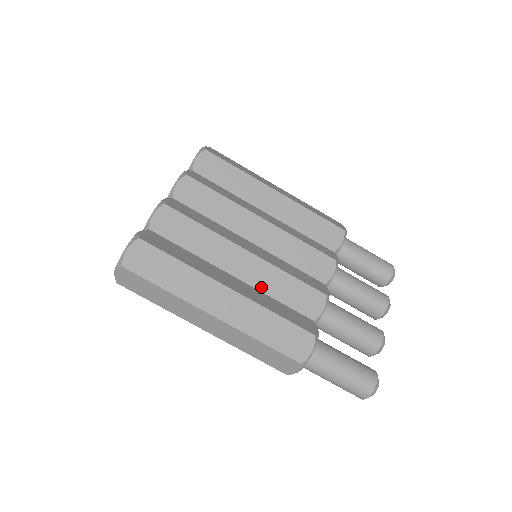
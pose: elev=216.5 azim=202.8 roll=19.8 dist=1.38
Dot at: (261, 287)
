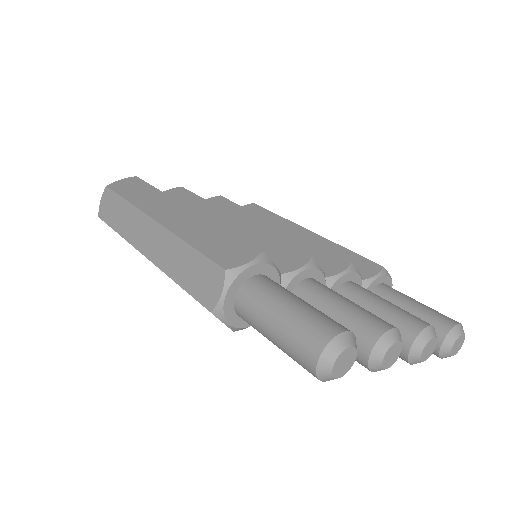
Dot at: occluded
